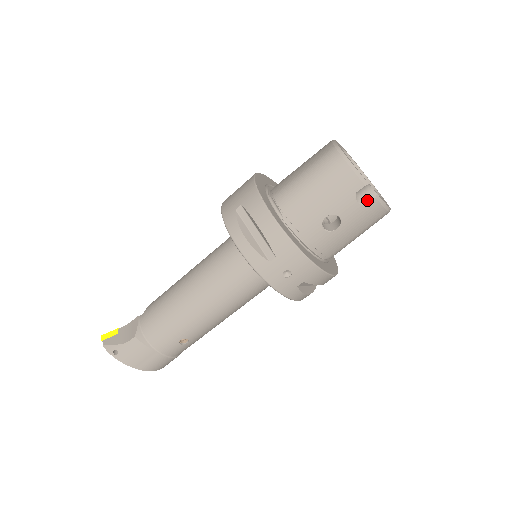
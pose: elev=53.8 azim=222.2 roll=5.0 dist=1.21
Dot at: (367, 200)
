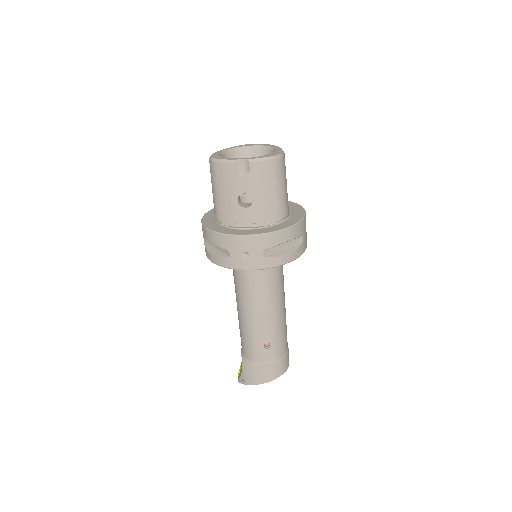
Dot at: (247, 168)
